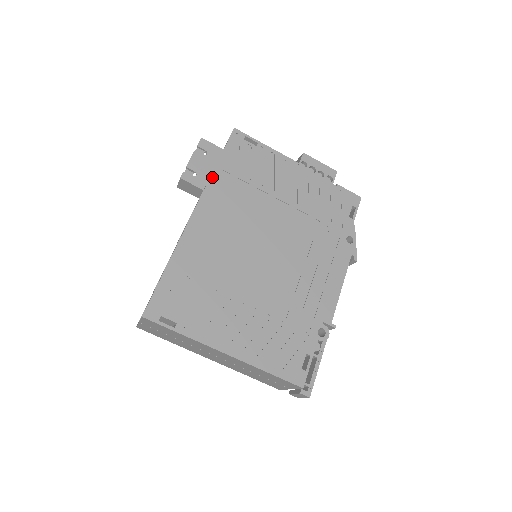
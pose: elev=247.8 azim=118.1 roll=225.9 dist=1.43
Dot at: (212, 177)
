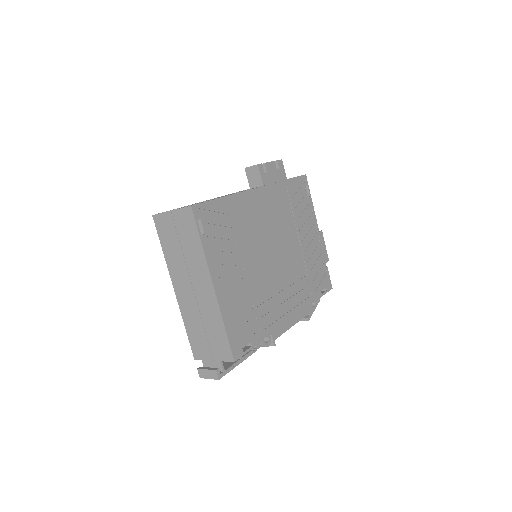
Dot at: (280, 183)
